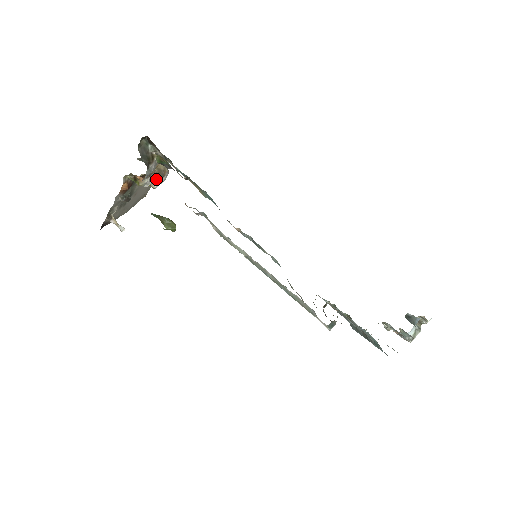
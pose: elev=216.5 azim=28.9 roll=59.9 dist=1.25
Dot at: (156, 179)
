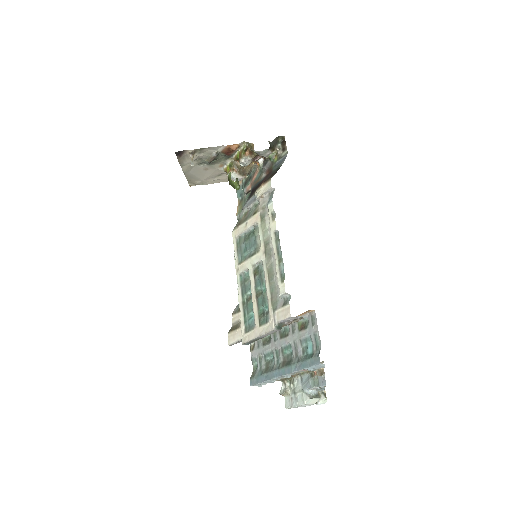
Dot at: (239, 171)
